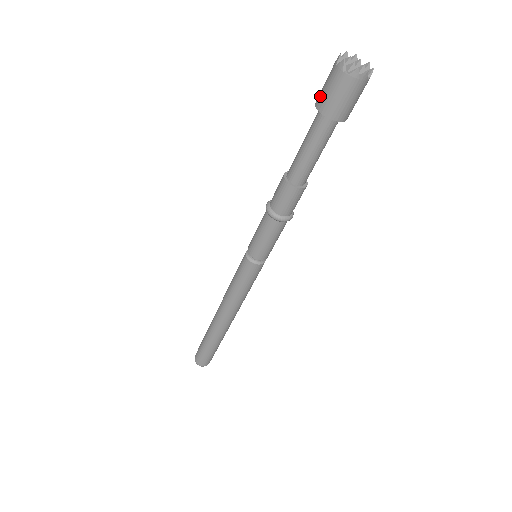
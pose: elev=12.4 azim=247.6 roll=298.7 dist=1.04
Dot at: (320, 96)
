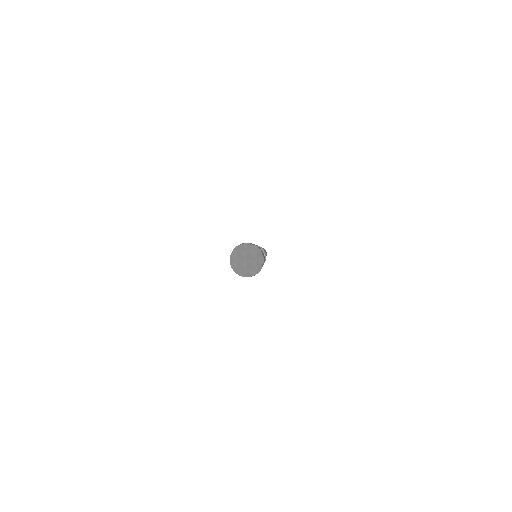
Dot at: occluded
